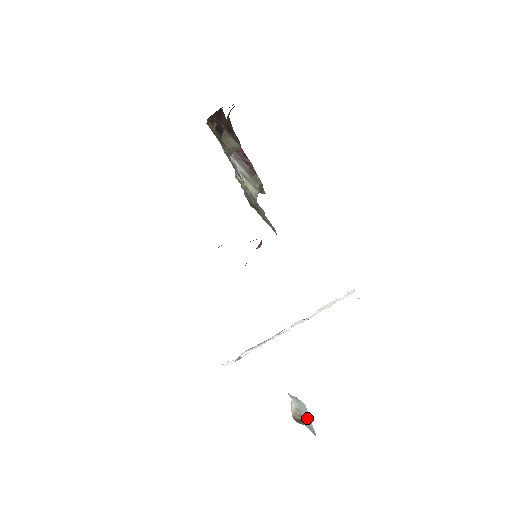
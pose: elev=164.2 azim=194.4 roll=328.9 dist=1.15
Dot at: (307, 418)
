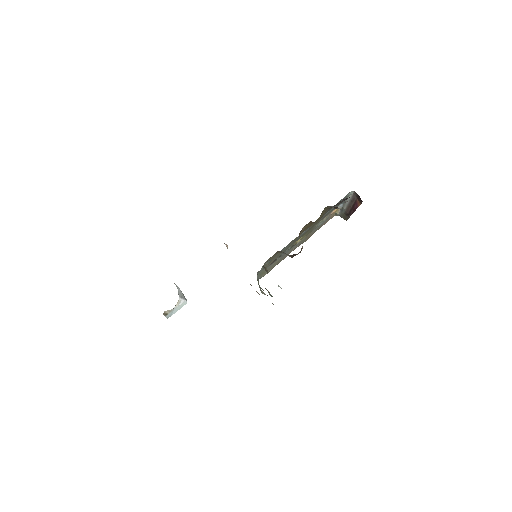
Dot at: (175, 311)
